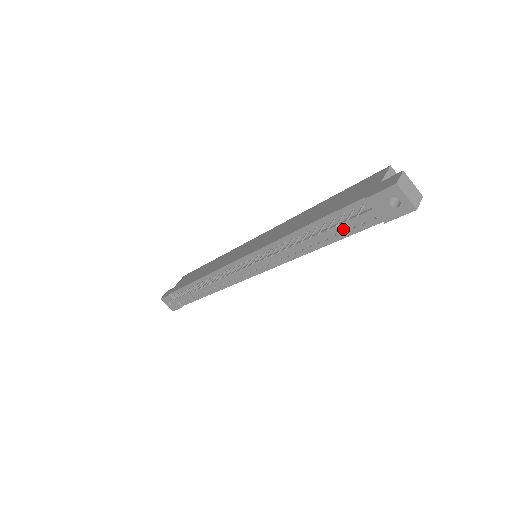
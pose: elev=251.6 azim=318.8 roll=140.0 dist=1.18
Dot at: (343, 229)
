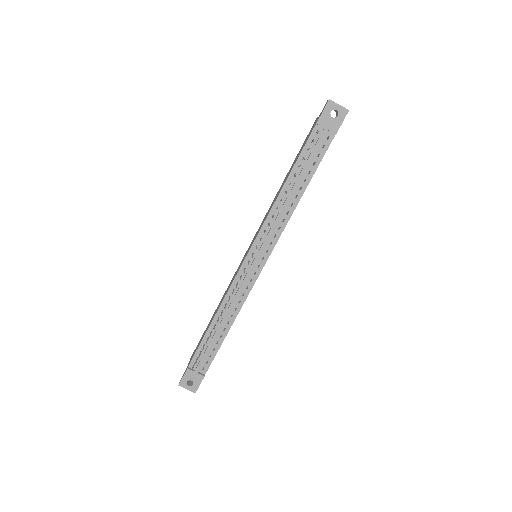
Dot at: (313, 162)
